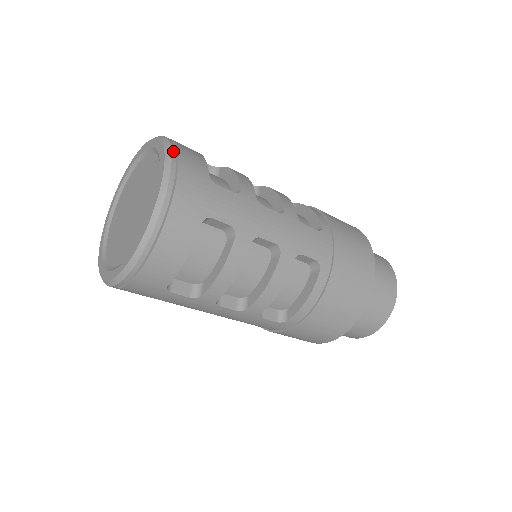
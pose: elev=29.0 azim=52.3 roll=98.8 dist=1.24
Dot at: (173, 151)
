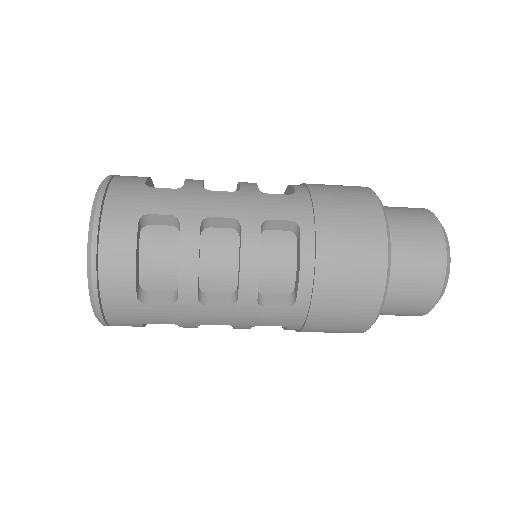
Dot at: (108, 178)
